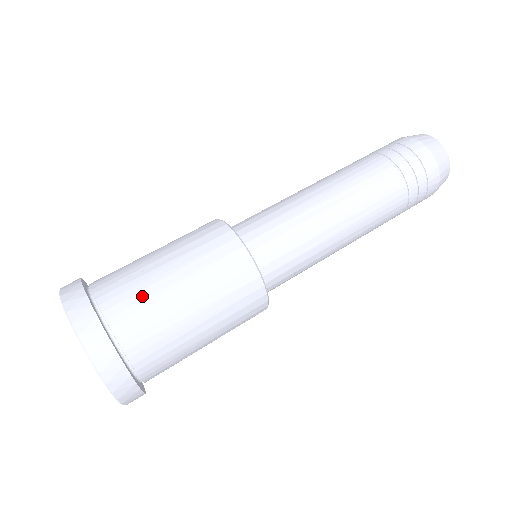
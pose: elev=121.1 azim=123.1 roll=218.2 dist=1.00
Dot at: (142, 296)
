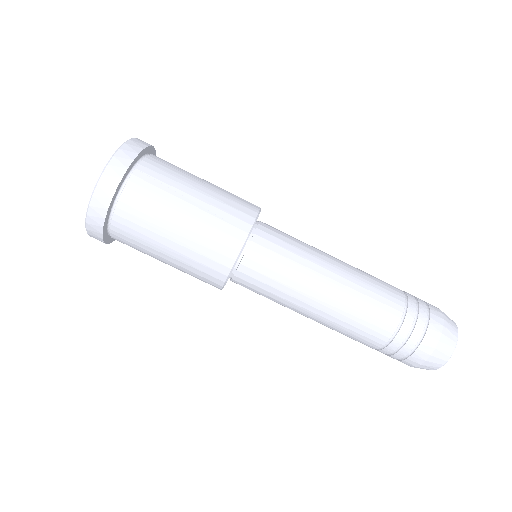
Dot at: (154, 205)
